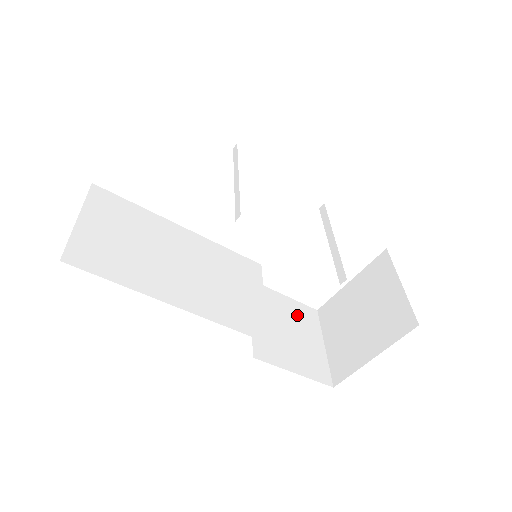
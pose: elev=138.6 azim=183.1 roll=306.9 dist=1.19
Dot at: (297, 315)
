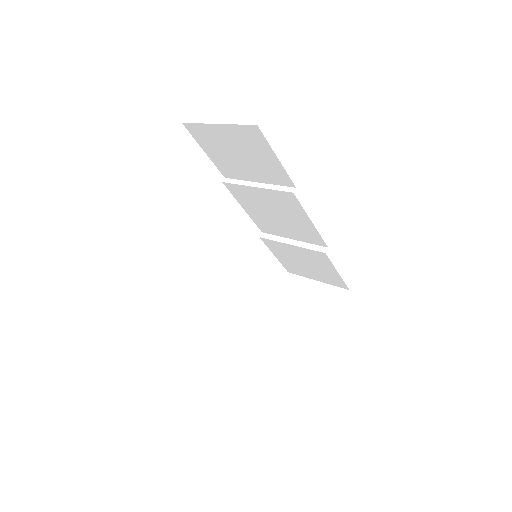
Dot at: occluded
